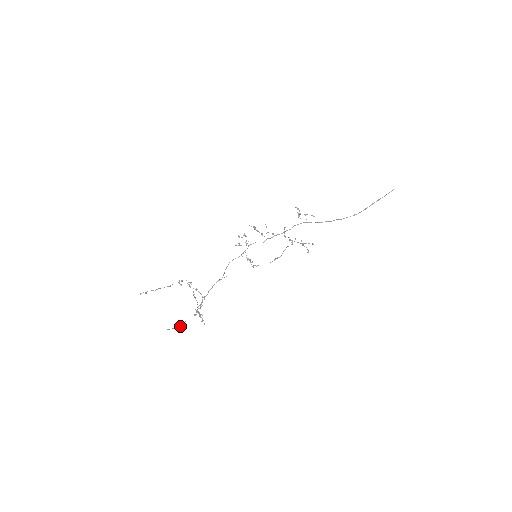
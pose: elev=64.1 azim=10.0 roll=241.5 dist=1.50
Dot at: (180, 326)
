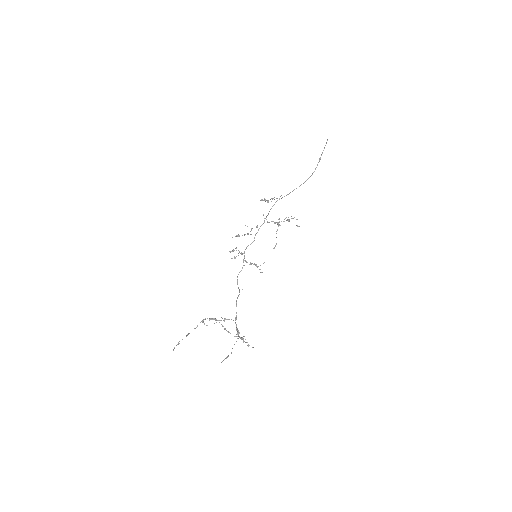
Dot at: (231, 353)
